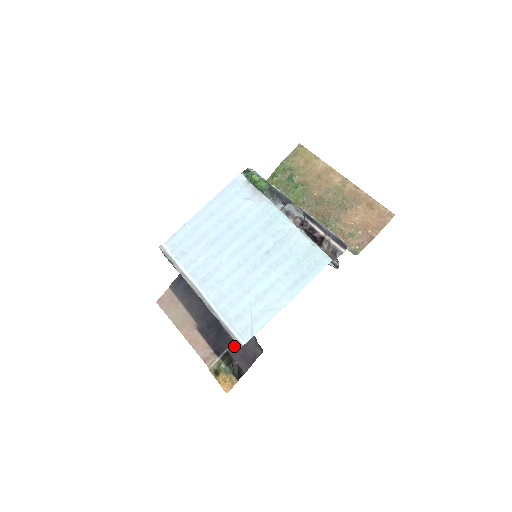
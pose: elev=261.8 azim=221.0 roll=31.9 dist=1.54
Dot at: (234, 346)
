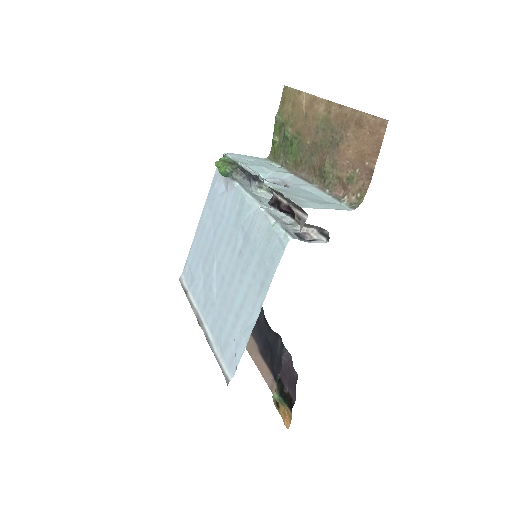
Dot at: (281, 370)
